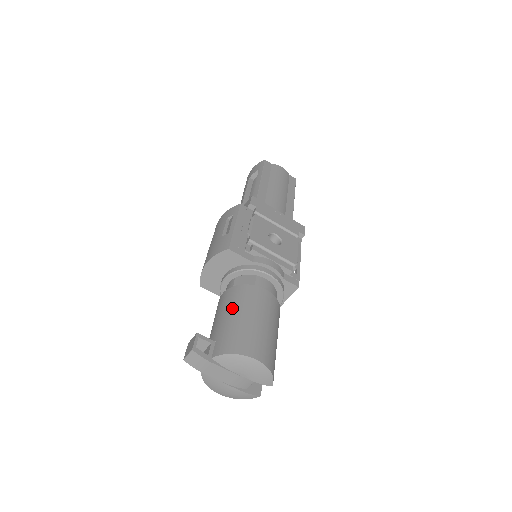
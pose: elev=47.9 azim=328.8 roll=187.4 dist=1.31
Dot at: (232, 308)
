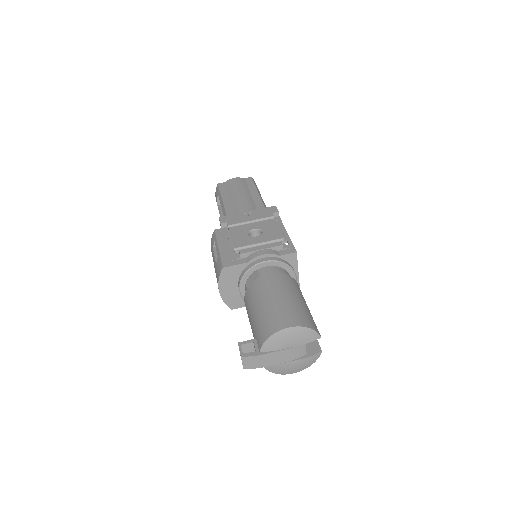
Dot at: (253, 306)
